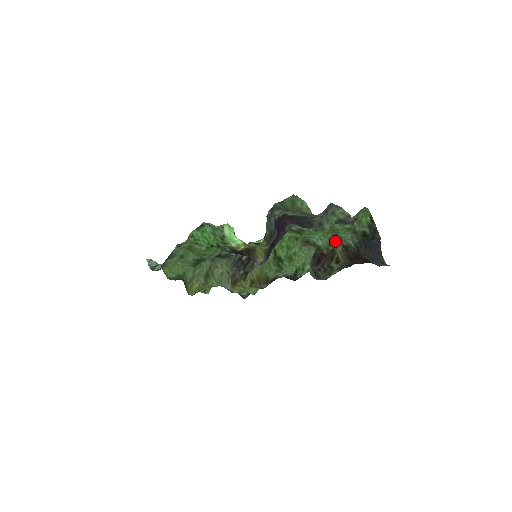
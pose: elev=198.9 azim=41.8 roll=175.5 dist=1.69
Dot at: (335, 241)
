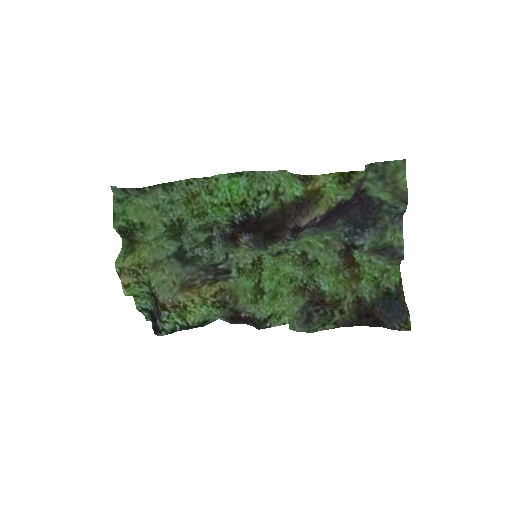
Dot at: (346, 291)
